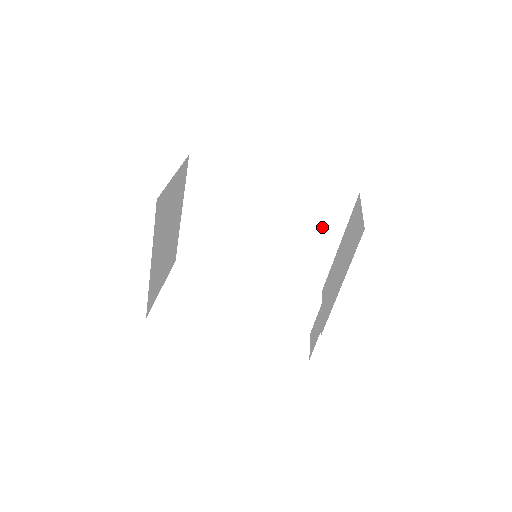
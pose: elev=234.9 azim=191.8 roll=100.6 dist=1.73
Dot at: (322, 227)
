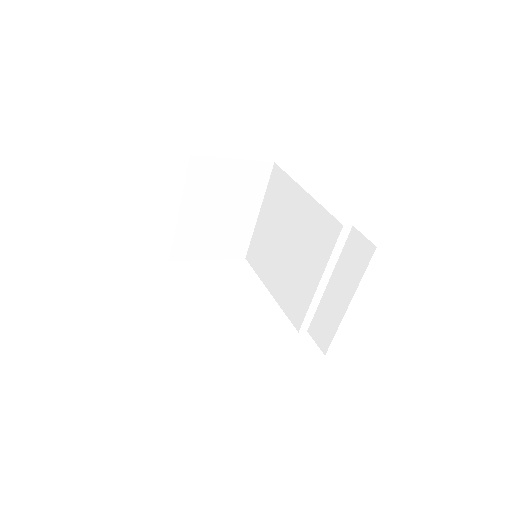
Dot at: (341, 275)
